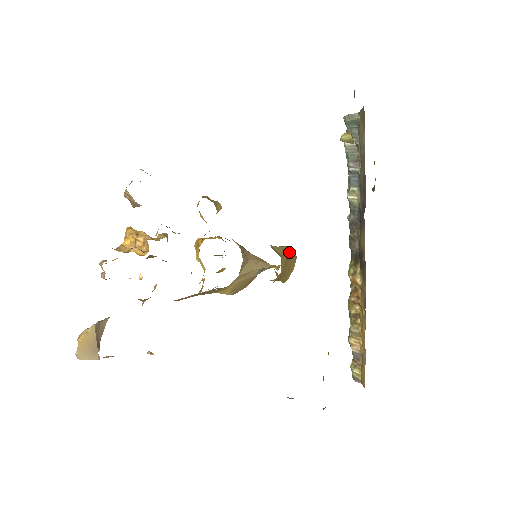
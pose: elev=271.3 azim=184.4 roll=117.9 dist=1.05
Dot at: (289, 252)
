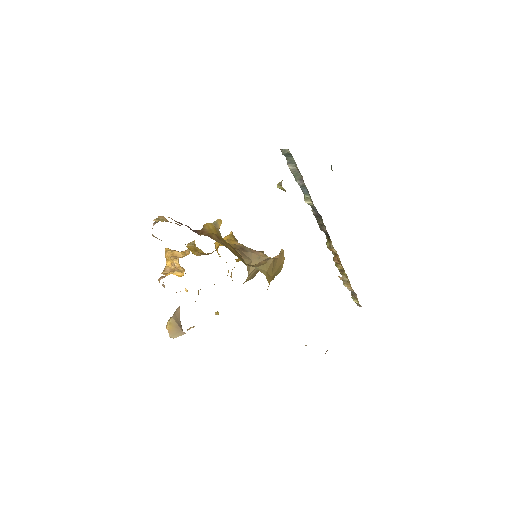
Dot at: (273, 262)
